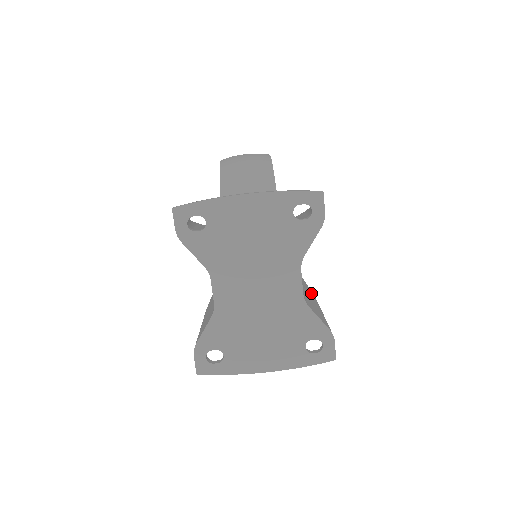
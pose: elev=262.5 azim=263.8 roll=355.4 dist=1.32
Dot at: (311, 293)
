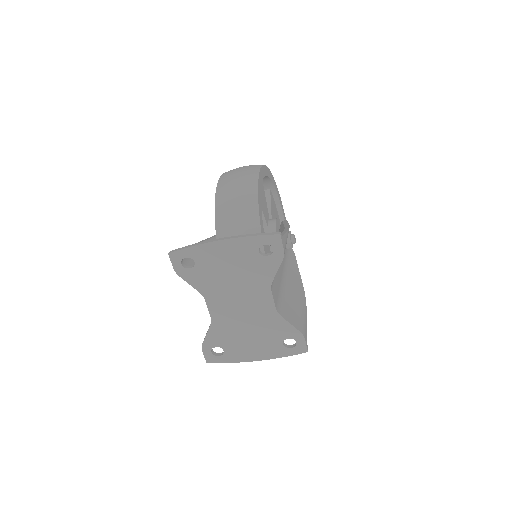
Dot at: (300, 287)
